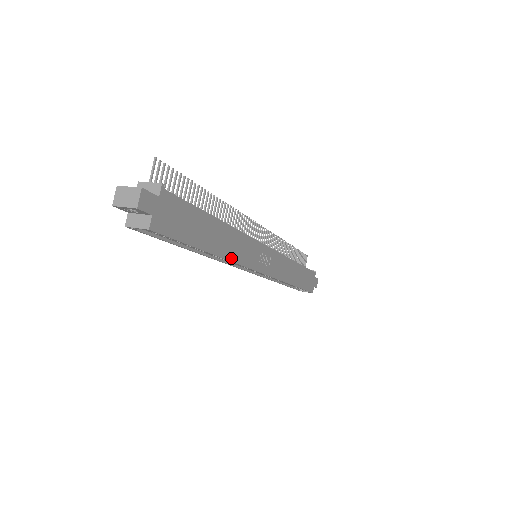
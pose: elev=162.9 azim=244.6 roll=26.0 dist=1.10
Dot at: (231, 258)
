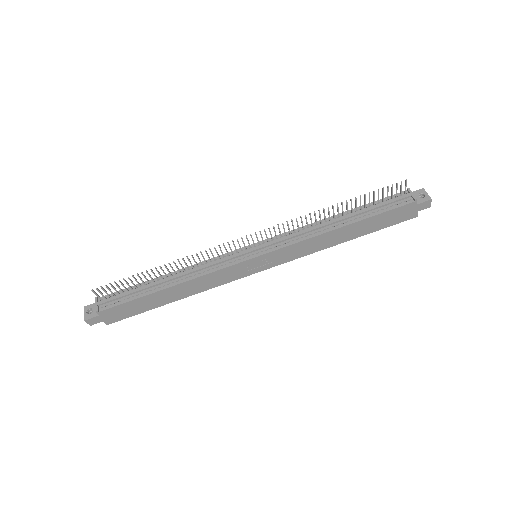
Dot at: (201, 291)
